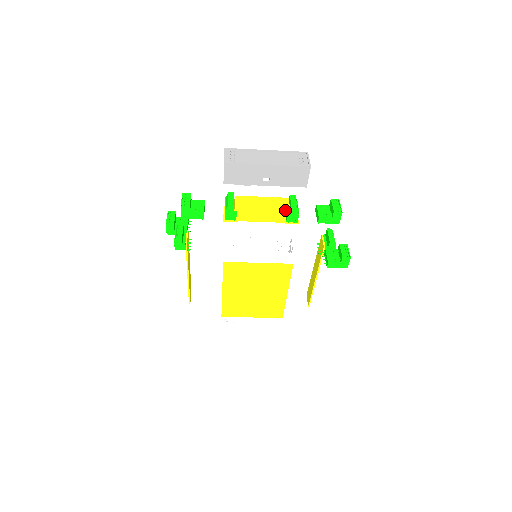
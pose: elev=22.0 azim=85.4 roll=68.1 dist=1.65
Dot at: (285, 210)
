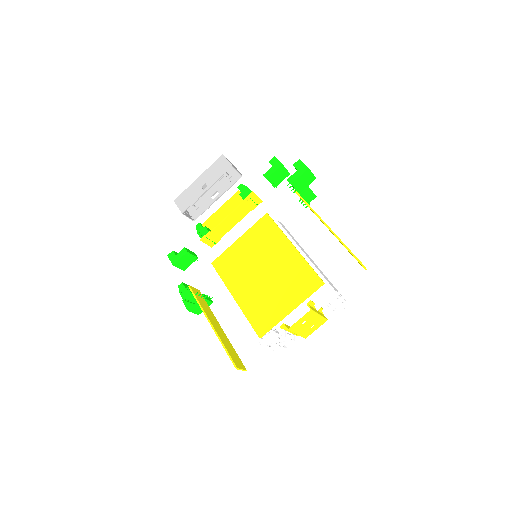
Dot at: (236, 194)
